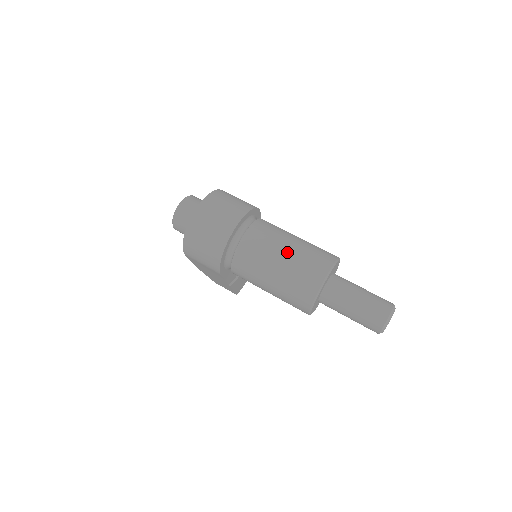
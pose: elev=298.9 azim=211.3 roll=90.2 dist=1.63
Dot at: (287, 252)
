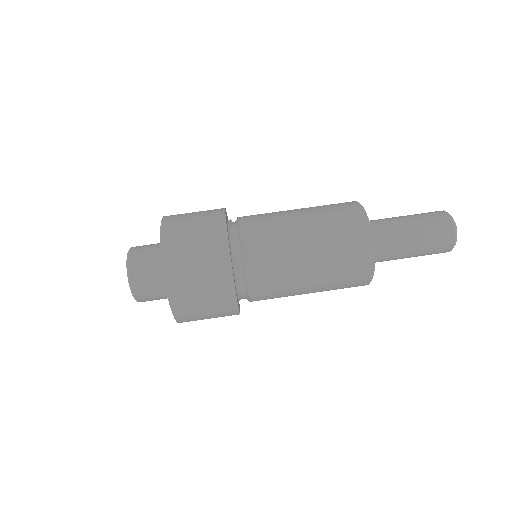
Dot at: (311, 259)
